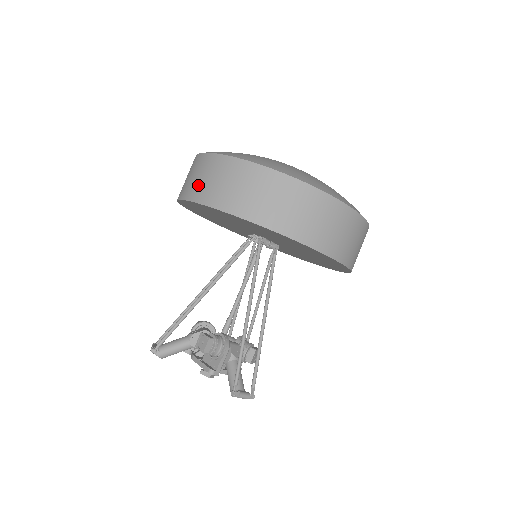
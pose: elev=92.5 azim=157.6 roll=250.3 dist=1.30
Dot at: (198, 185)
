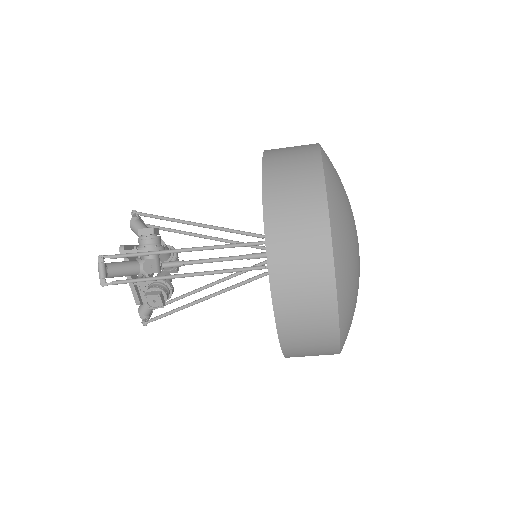
Dot at: (296, 319)
